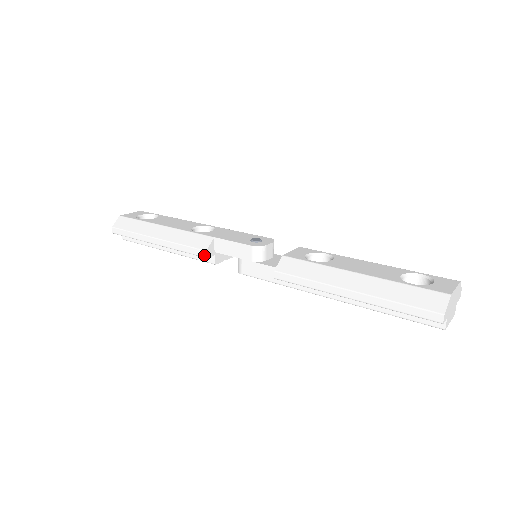
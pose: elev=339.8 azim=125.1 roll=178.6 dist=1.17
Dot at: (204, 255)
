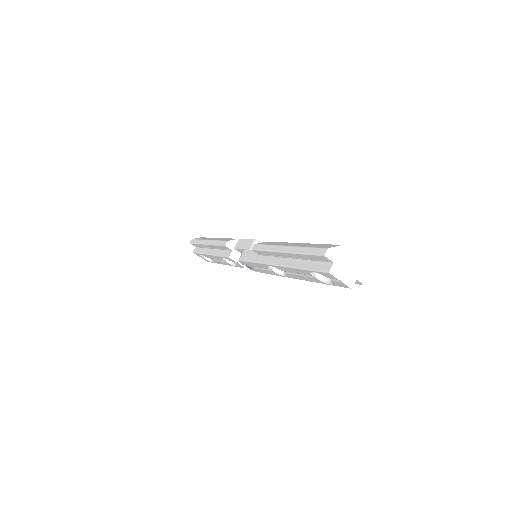
Dot at: (225, 244)
